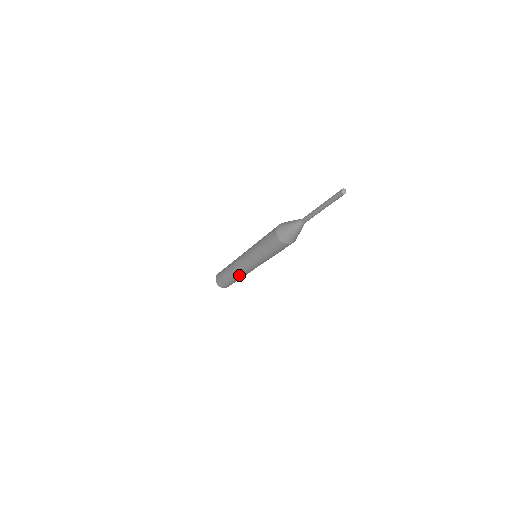
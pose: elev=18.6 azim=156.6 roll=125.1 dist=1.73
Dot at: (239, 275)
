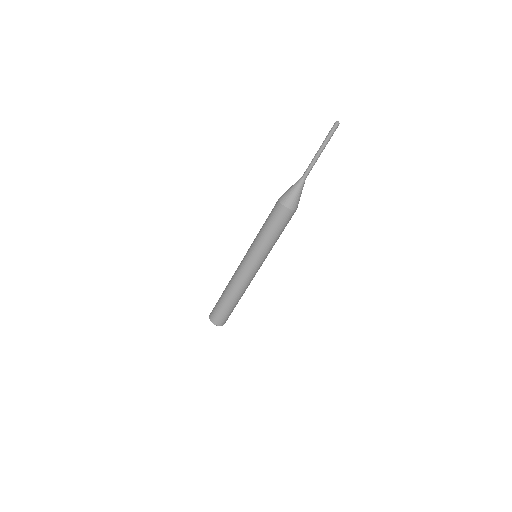
Dot at: (231, 282)
